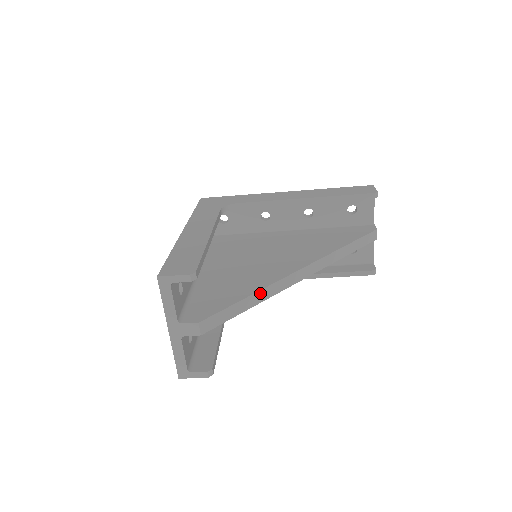
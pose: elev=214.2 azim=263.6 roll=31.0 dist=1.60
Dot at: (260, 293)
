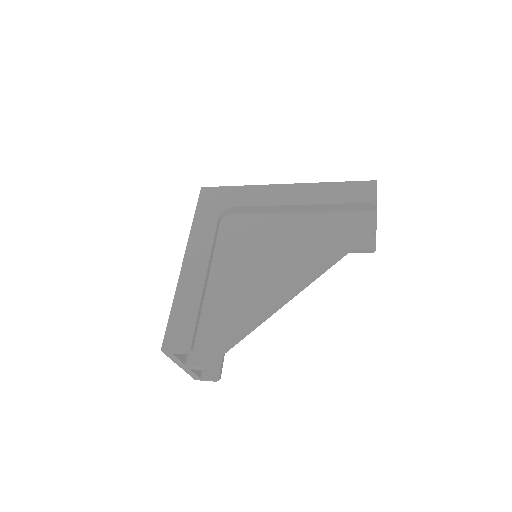
Dot at: (253, 326)
